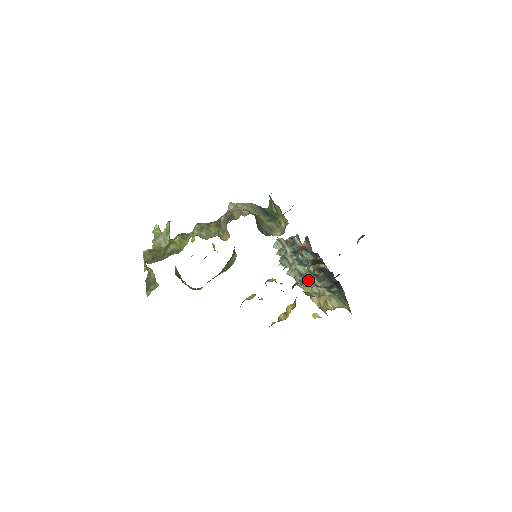
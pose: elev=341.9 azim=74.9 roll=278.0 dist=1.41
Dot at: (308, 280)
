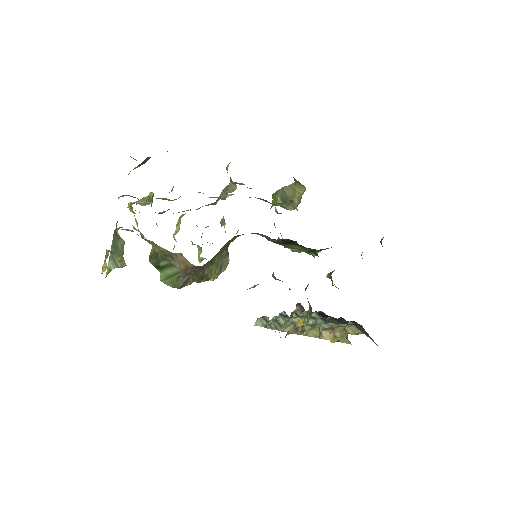
Dot at: (312, 325)
